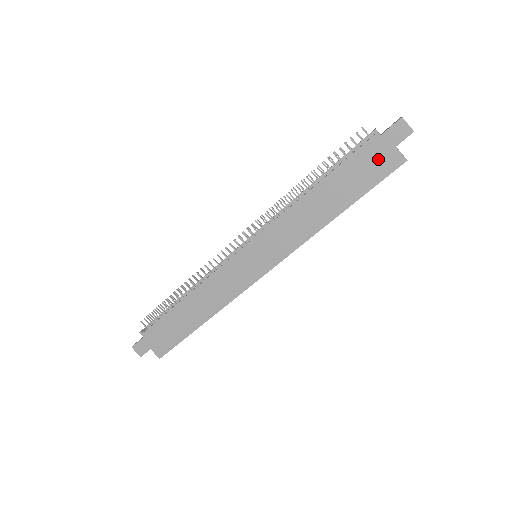
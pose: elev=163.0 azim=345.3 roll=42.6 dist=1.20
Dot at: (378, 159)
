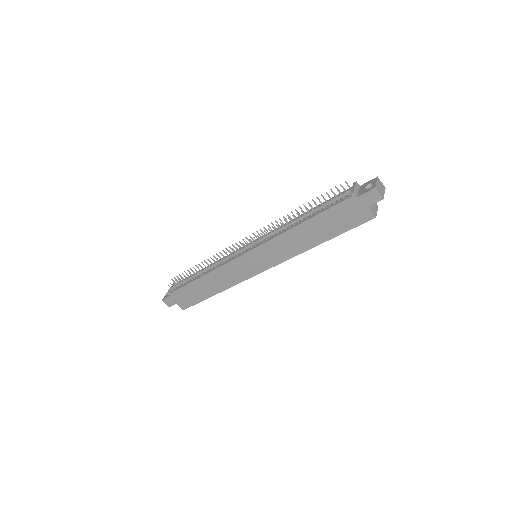
Dot at: (353, 213)
